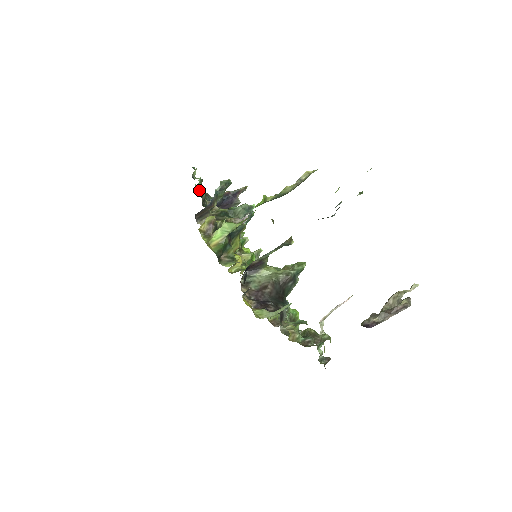
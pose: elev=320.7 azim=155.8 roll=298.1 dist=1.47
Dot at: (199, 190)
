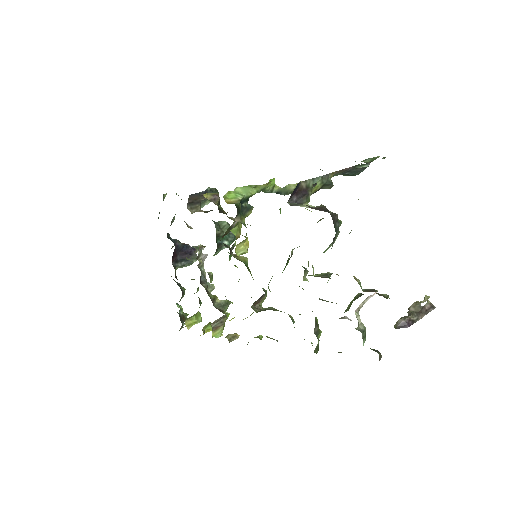
Dot at: occluded
